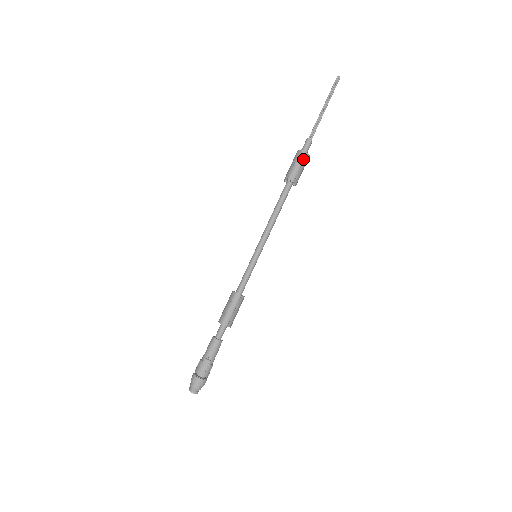
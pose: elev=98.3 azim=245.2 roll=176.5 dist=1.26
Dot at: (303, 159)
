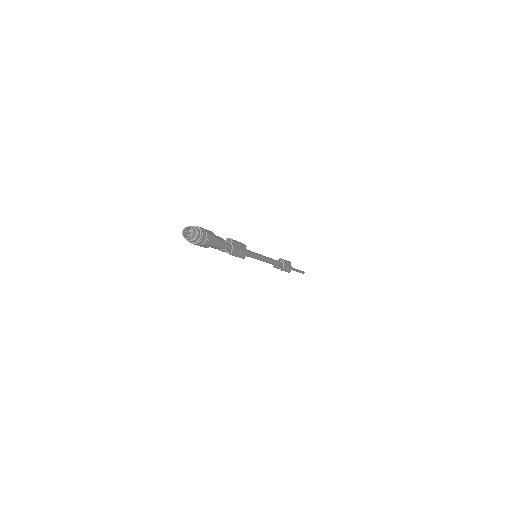
Dot at: (289, 262)
